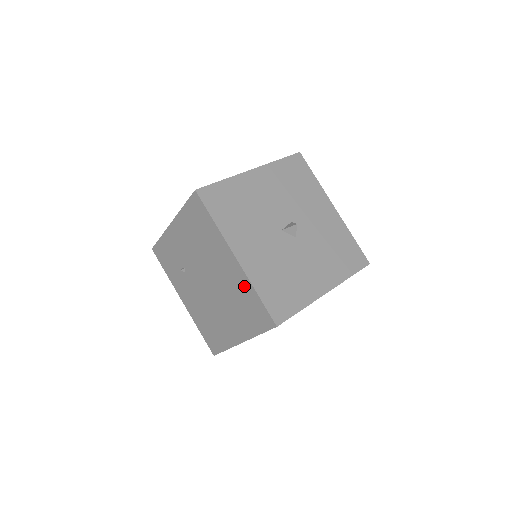
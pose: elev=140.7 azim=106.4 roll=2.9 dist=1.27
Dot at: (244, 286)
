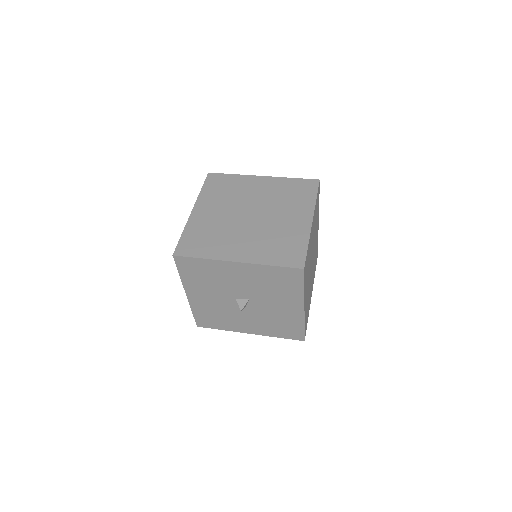
Dot at: occluded
